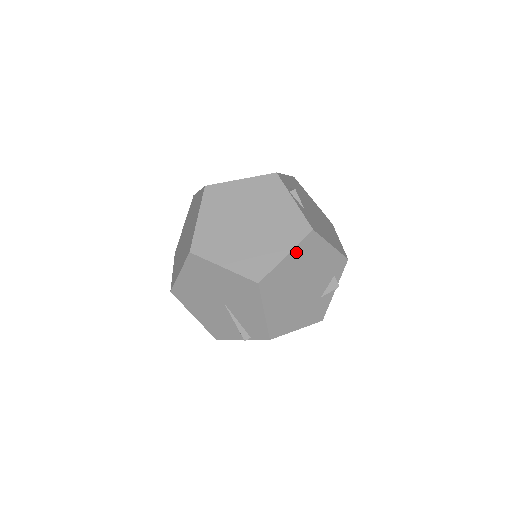
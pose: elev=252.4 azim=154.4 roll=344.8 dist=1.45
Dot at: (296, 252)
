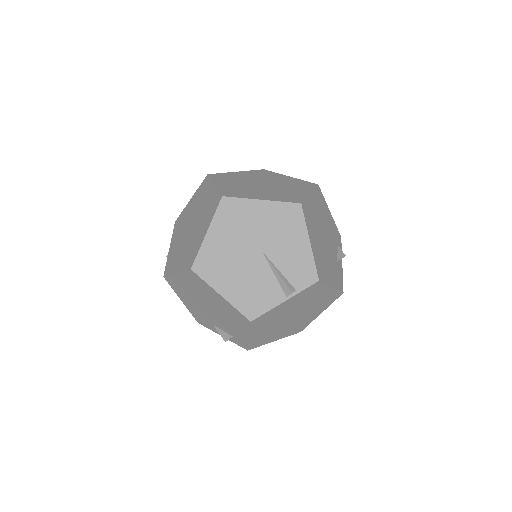
Dot at: (314, 196)
